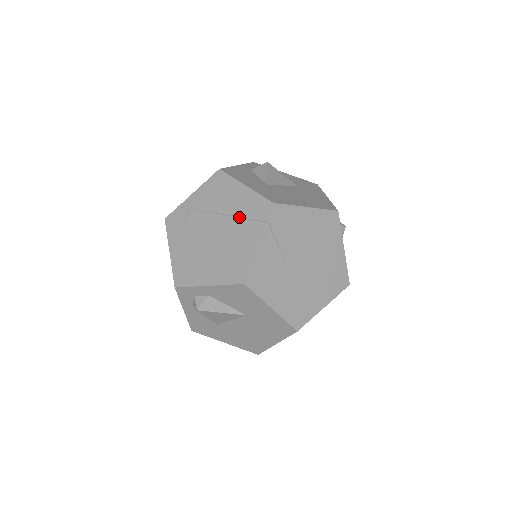
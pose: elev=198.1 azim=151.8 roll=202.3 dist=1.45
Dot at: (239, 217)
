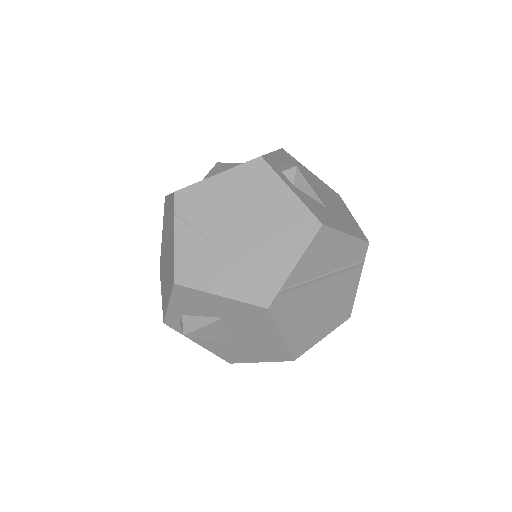
Dot at: (169, 225)
